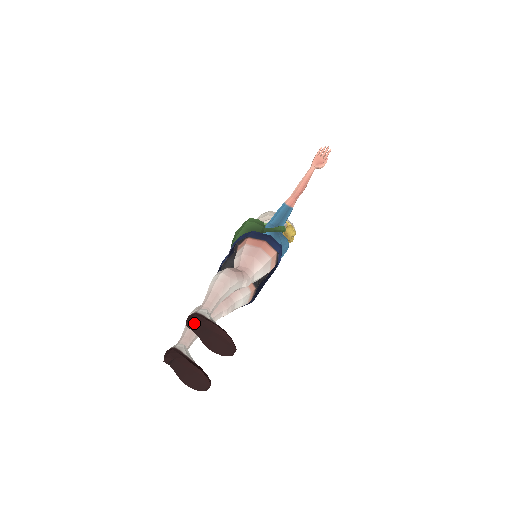
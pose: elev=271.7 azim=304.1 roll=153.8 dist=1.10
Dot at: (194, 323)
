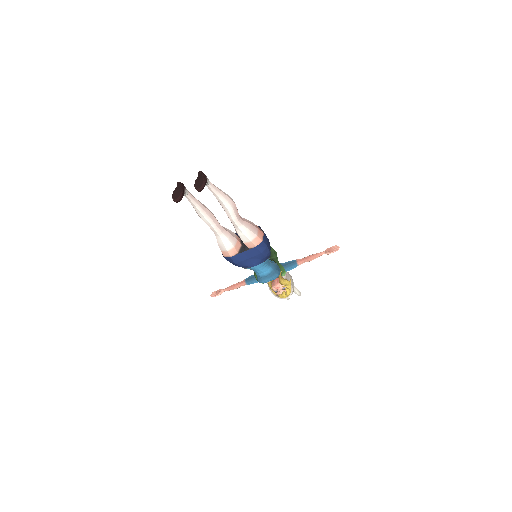
Dot at: (201, 173)
